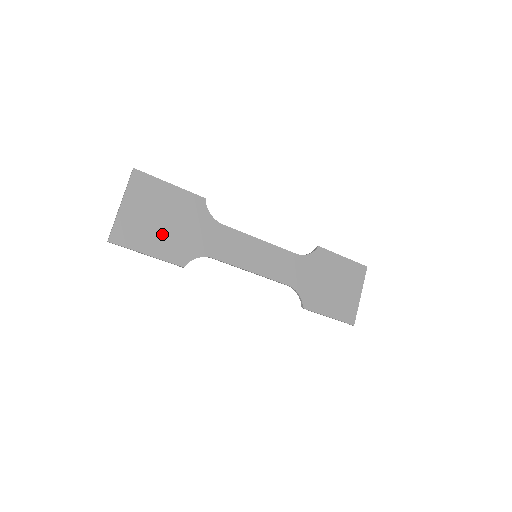
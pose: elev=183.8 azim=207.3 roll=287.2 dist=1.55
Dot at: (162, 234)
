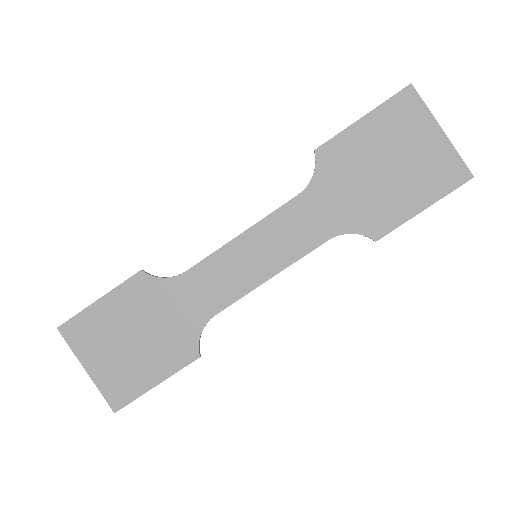
Dot at: (146, 352)
